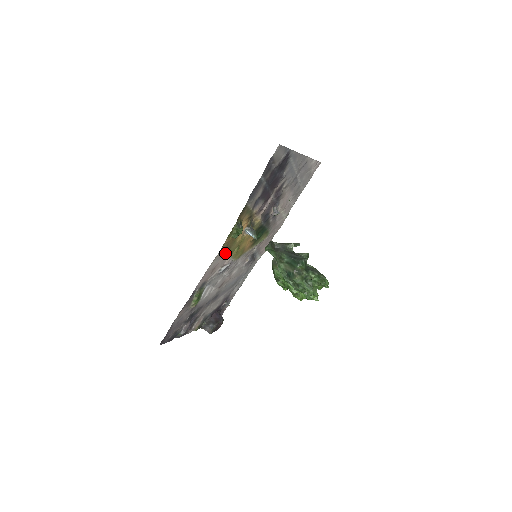
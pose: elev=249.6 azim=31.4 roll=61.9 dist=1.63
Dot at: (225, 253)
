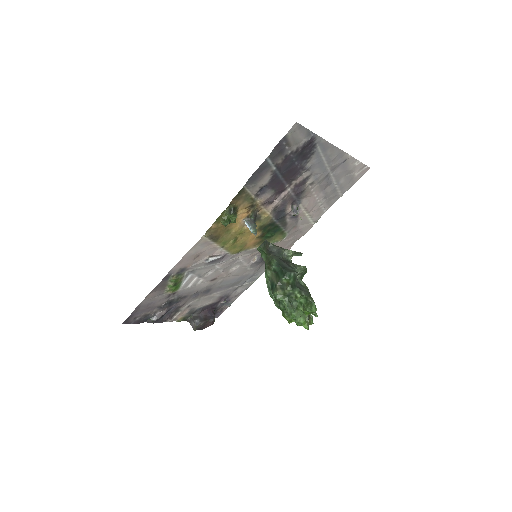
Dot at: (213, 241)
